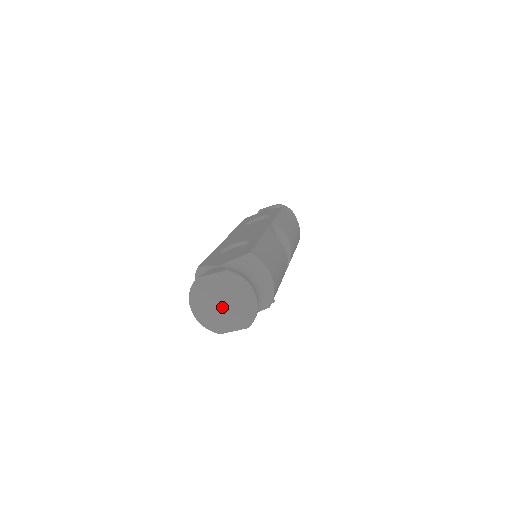
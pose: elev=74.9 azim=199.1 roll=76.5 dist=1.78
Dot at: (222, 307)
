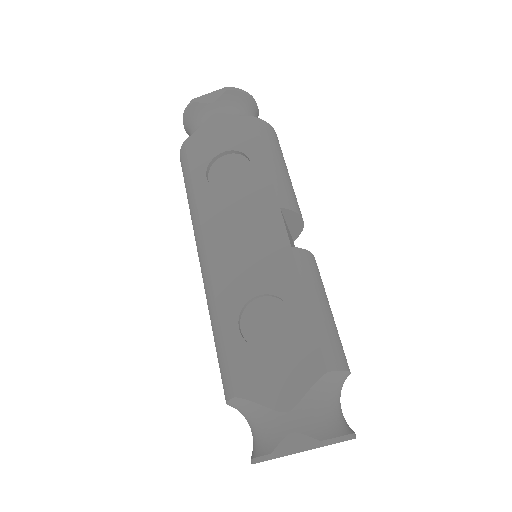
Dot at: occluded
